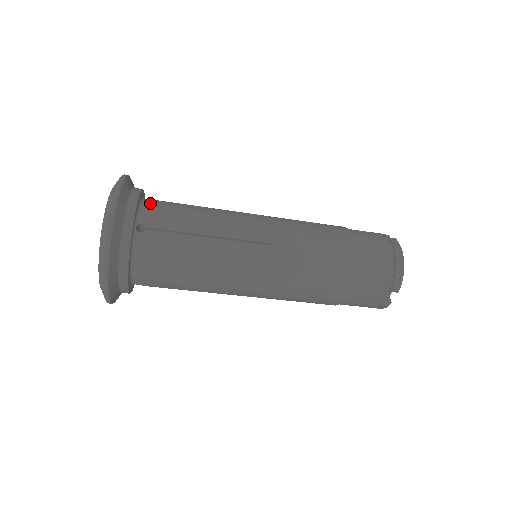
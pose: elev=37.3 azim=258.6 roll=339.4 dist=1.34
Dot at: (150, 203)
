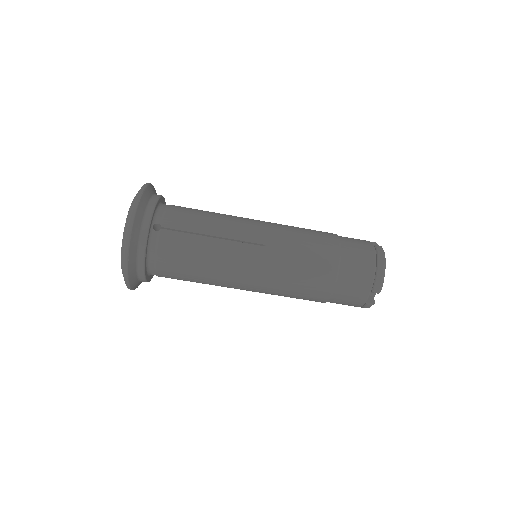
Dot at: (167, 207)
